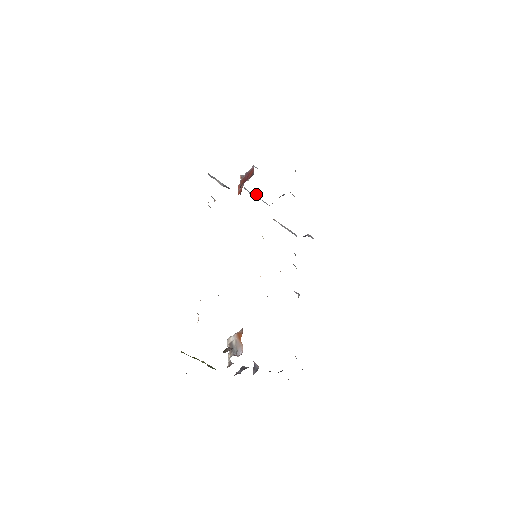
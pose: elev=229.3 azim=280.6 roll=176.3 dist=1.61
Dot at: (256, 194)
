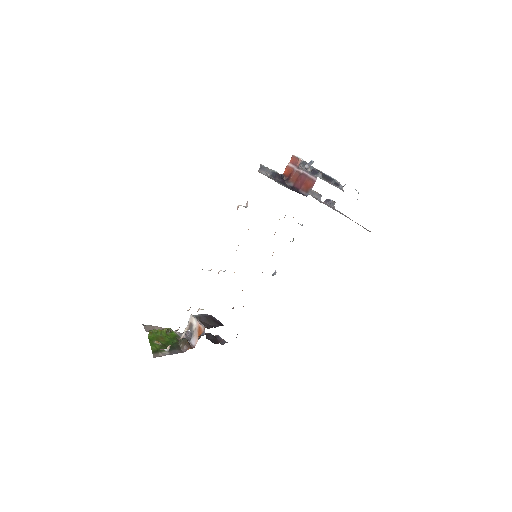
Dot at: (308, 163)
